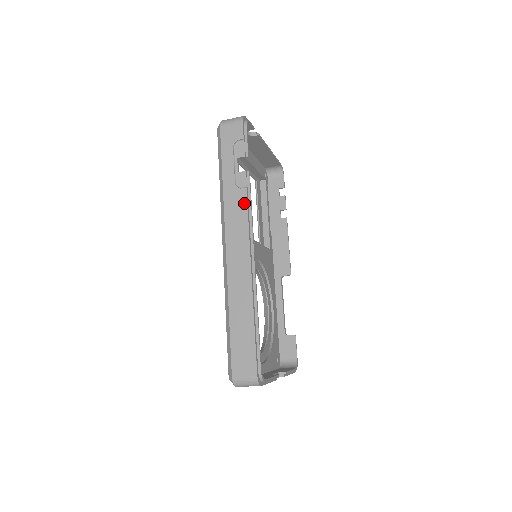
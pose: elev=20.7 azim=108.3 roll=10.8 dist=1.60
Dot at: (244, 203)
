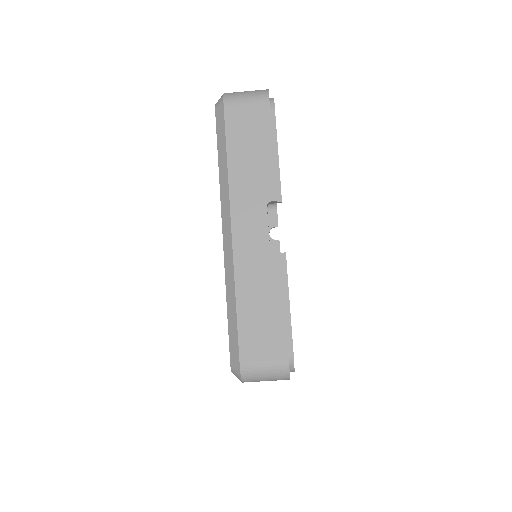
Dot at: occluded
